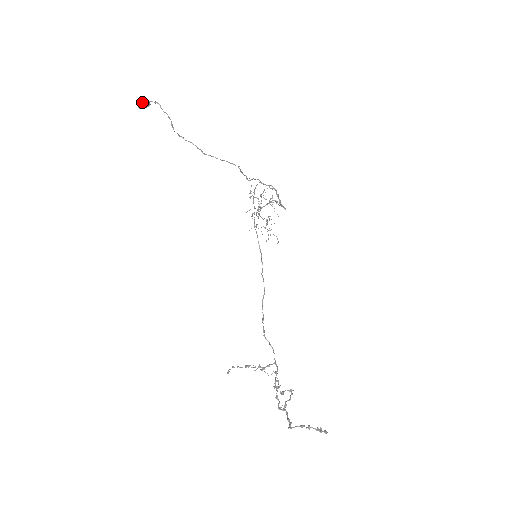
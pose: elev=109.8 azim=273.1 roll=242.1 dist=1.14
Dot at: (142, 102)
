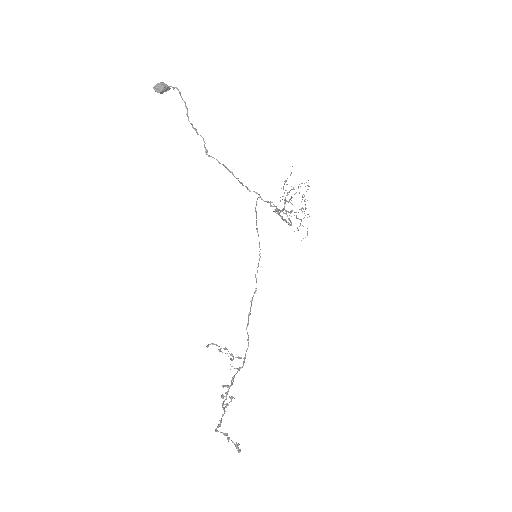
Dot at: (159, 87)
